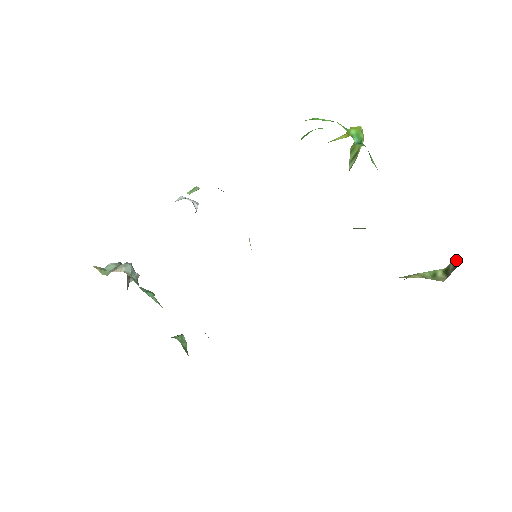
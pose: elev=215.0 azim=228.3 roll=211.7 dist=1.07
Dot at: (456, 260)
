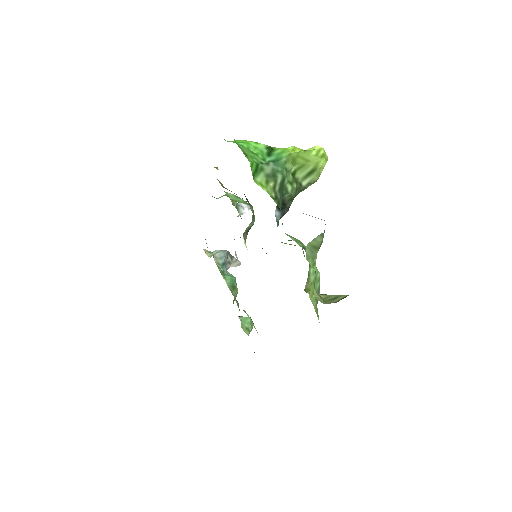
Dot at: occluded
